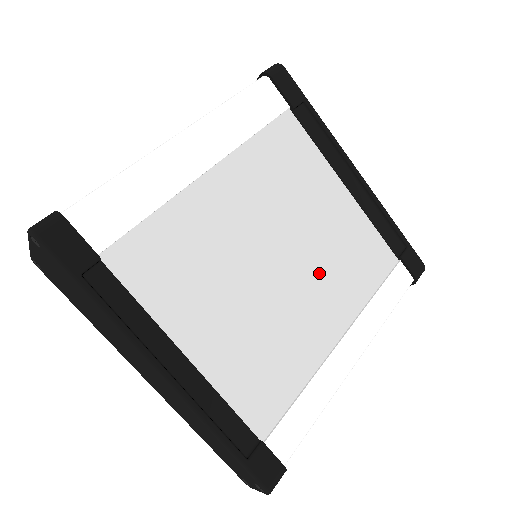
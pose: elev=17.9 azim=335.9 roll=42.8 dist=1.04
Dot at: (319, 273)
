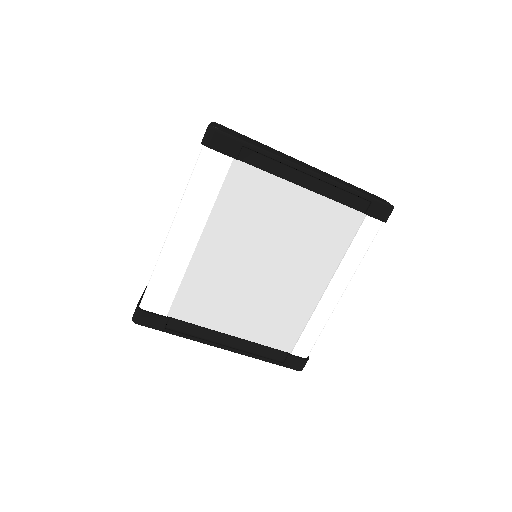
Dot at: (299, 258)
